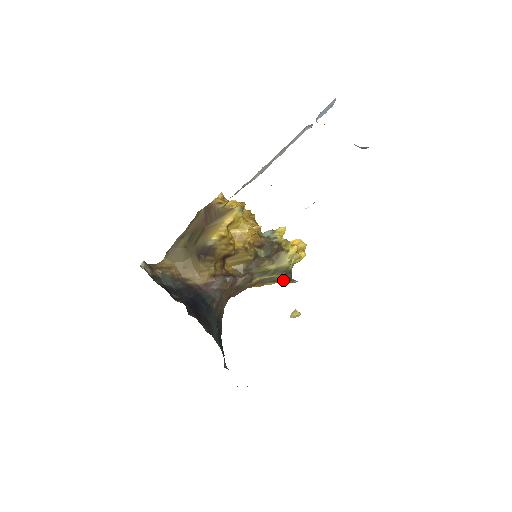
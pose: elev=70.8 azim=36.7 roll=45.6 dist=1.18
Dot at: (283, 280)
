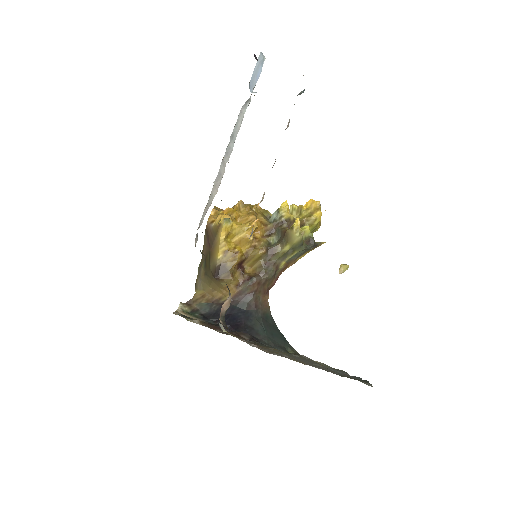
Dot at: (309, 249)
